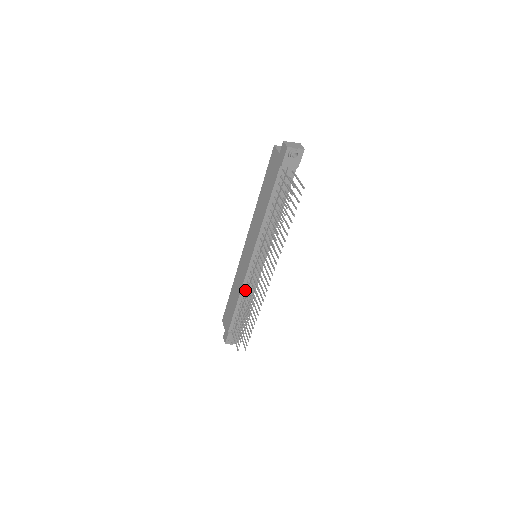
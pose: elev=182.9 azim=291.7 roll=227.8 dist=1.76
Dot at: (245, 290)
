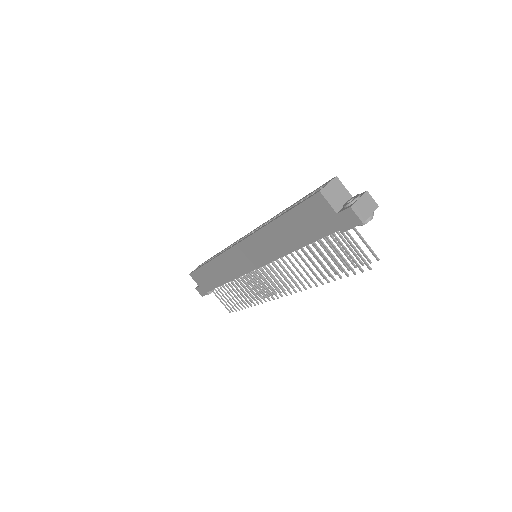
Dot at: occluded
